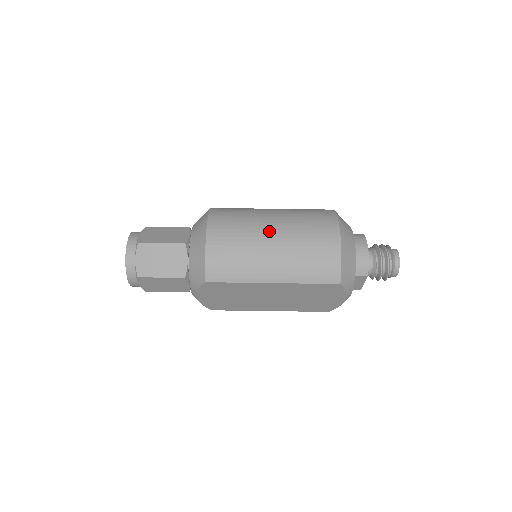
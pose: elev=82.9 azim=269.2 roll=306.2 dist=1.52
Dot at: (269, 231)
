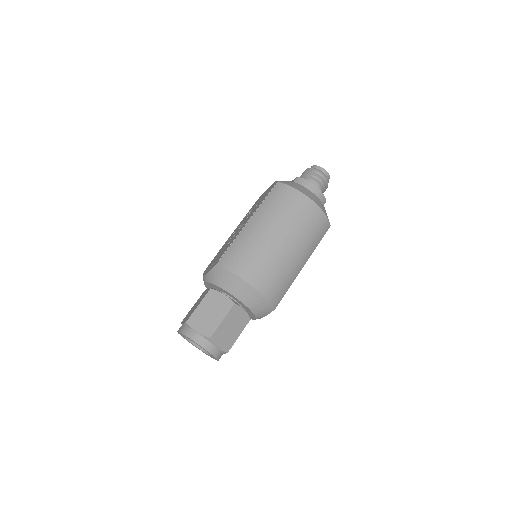
Dot at: (279, 242)
